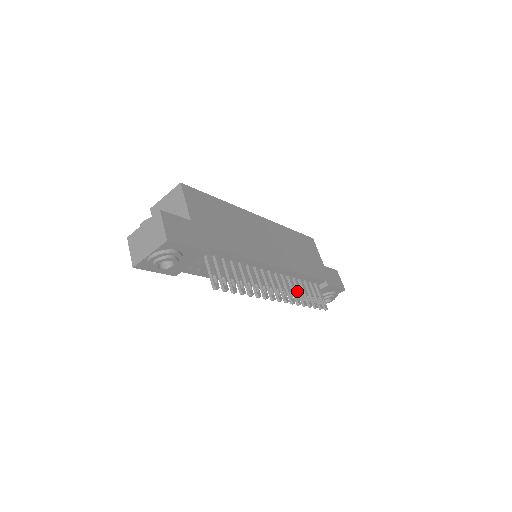
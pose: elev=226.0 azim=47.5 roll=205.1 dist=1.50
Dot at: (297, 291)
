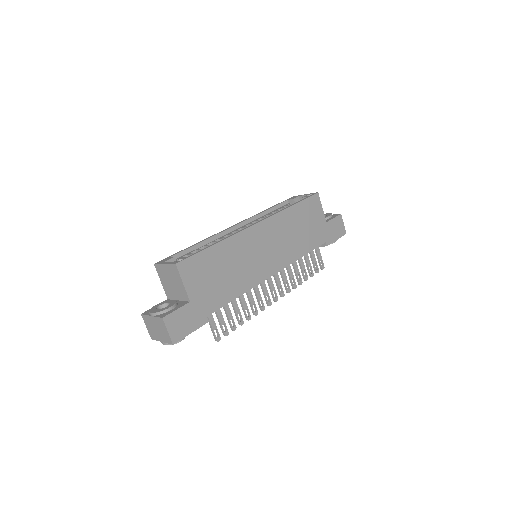
Dot at: (294, 272)
